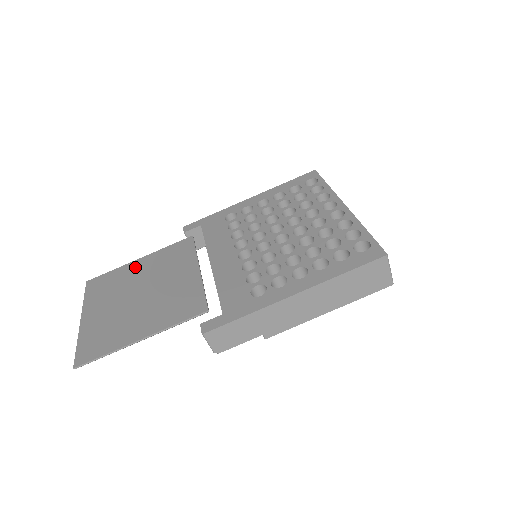
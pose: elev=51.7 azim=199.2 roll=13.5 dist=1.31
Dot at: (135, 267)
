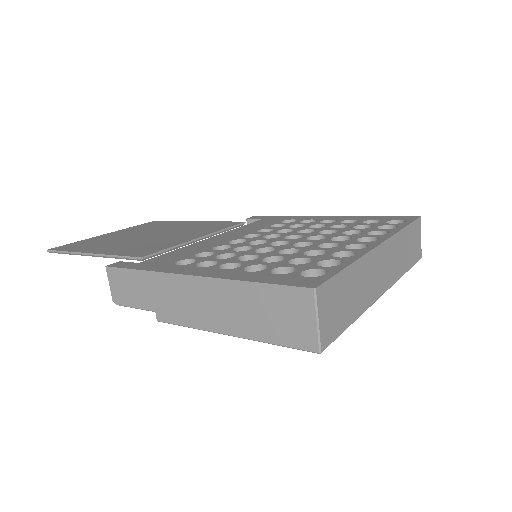
Dot at: (183, 223)
